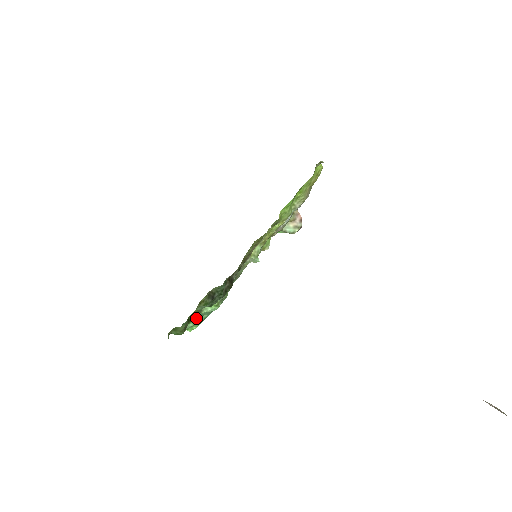
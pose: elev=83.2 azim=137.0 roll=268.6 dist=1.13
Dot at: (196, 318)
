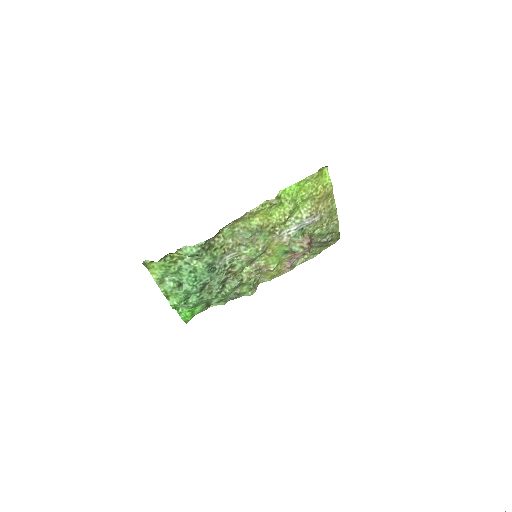
Dot at: (174, 253)
